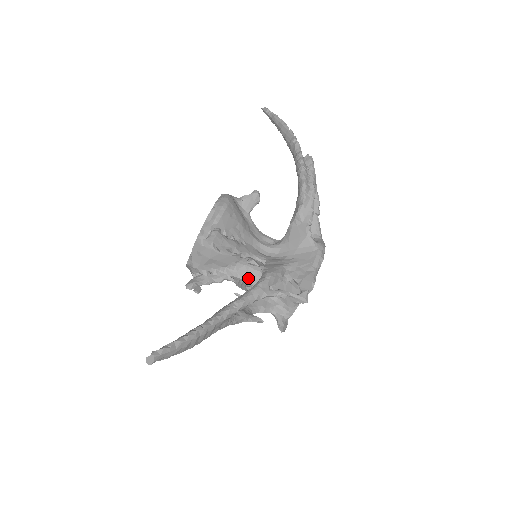
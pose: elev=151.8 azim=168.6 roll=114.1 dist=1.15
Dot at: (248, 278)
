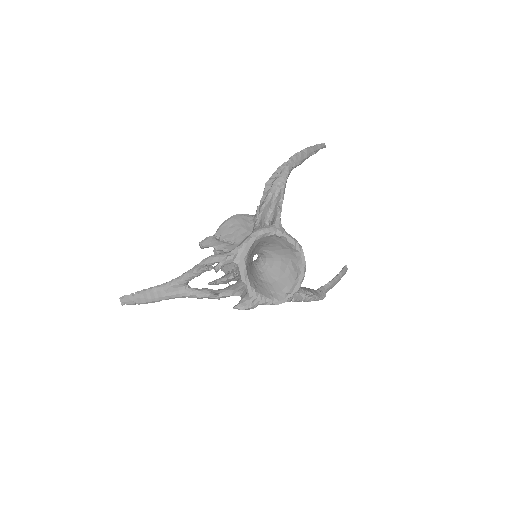
Dot at: occluded
